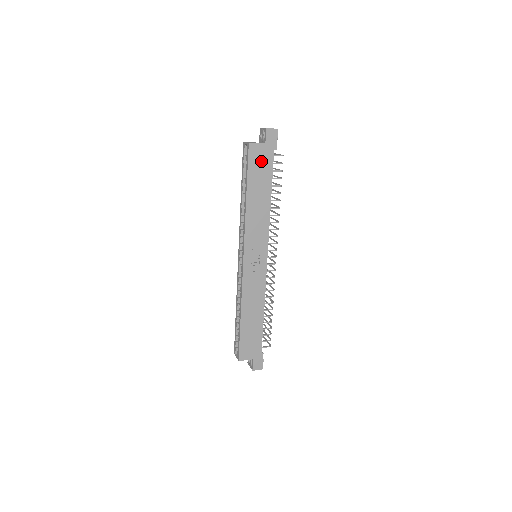
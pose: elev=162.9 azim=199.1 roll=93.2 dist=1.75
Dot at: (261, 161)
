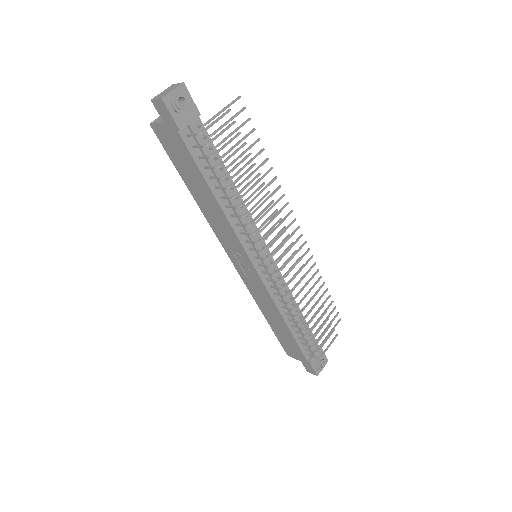
Dot at: (175, 147)
